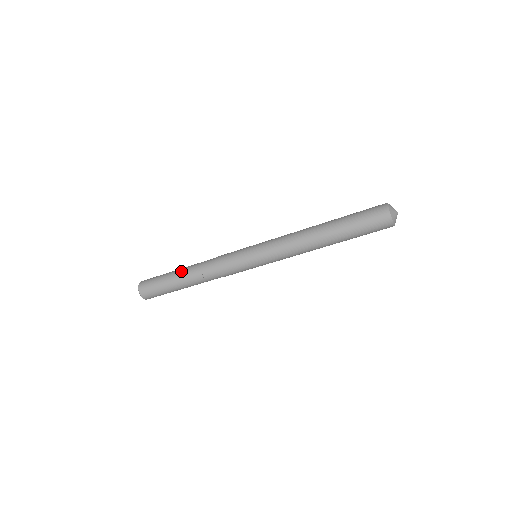
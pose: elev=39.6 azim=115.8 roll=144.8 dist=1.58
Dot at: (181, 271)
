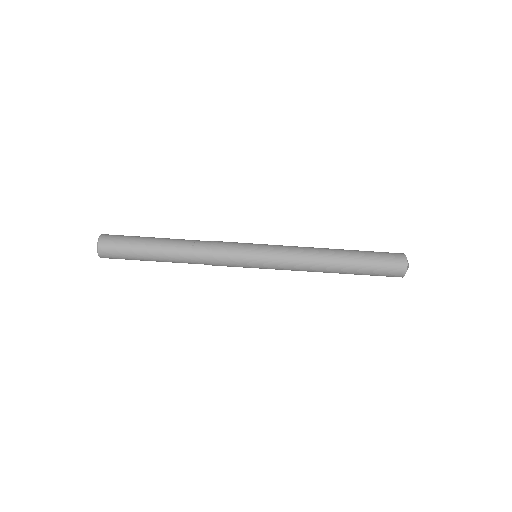
Dot at: (166, 238)
